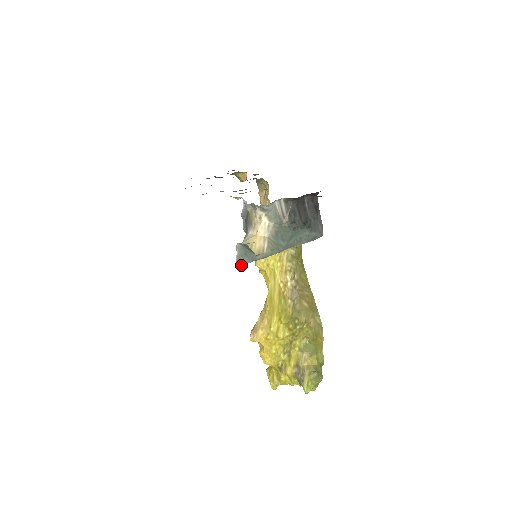
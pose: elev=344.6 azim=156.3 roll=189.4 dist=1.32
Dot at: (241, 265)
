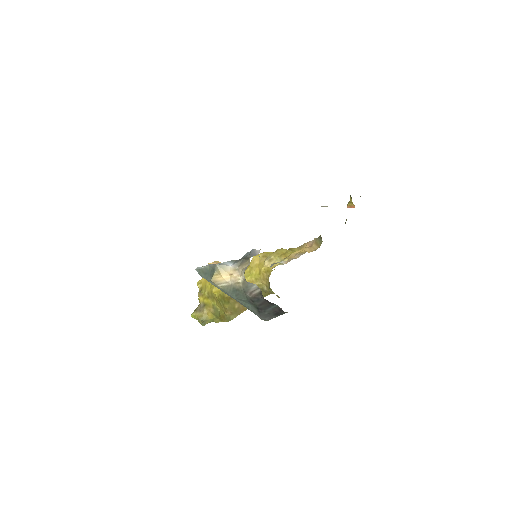
Dot at: (198, 272)
